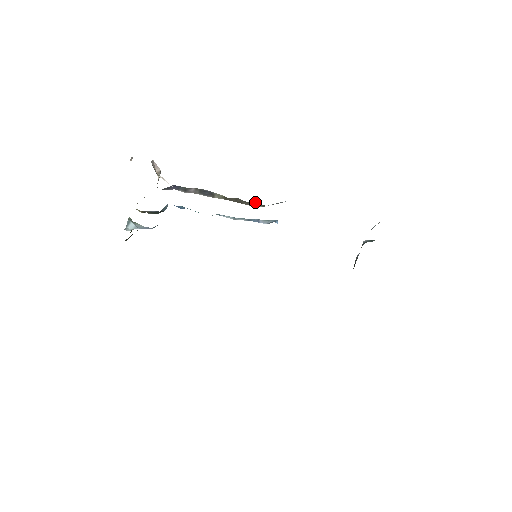
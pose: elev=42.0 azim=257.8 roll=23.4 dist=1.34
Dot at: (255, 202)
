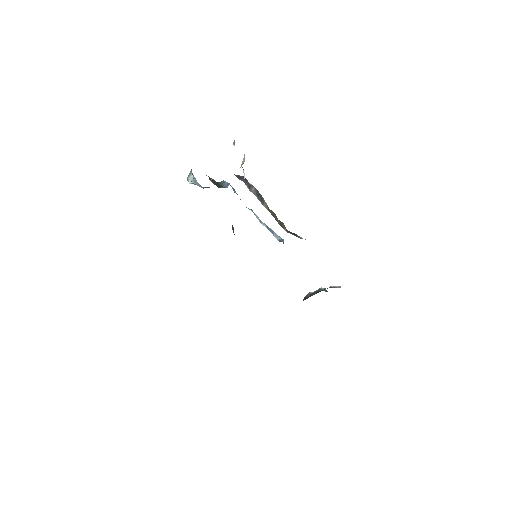
Dot at: (283, 223)
